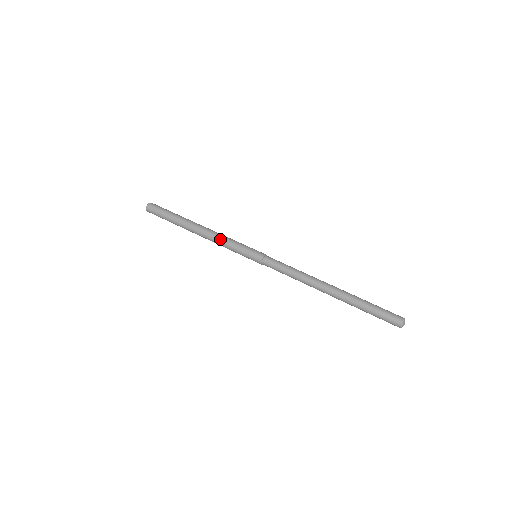
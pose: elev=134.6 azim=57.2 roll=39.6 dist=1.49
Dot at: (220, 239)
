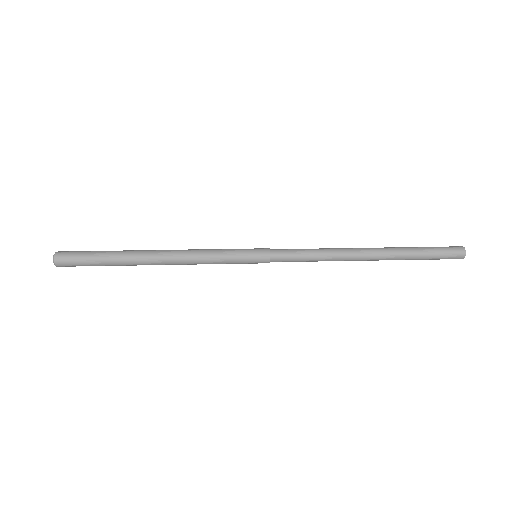
Dot at: (197, 257)
